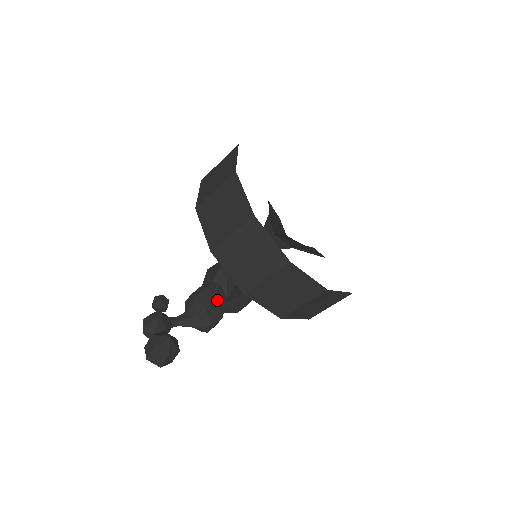
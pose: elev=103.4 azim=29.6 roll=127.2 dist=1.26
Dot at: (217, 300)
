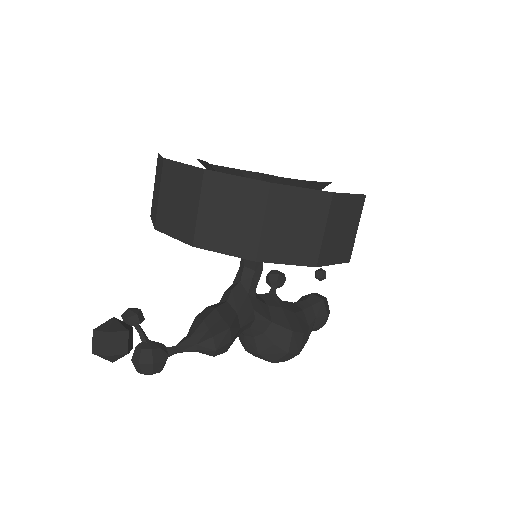
Dot at: (220, 313)
